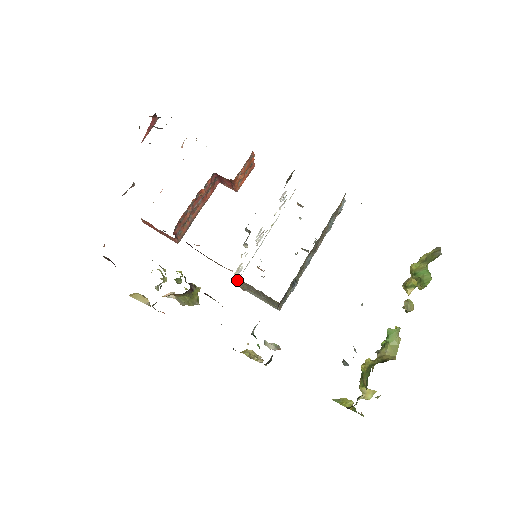
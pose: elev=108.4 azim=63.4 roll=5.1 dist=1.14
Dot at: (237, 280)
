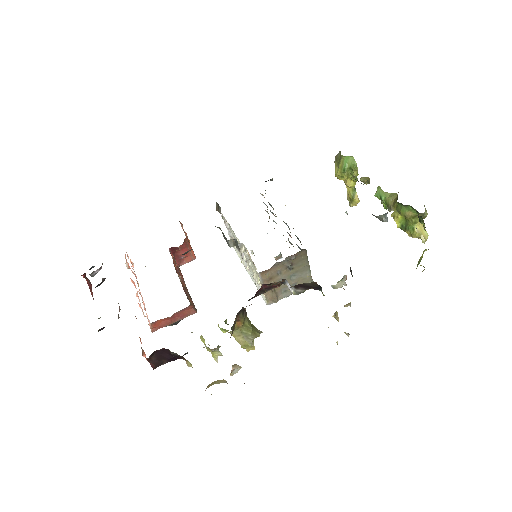
Dot at: occluded
